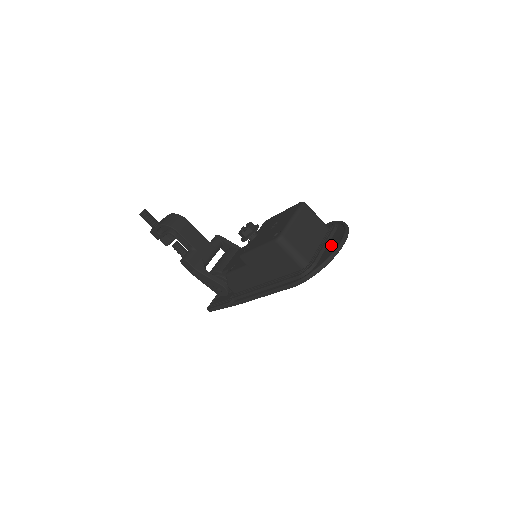
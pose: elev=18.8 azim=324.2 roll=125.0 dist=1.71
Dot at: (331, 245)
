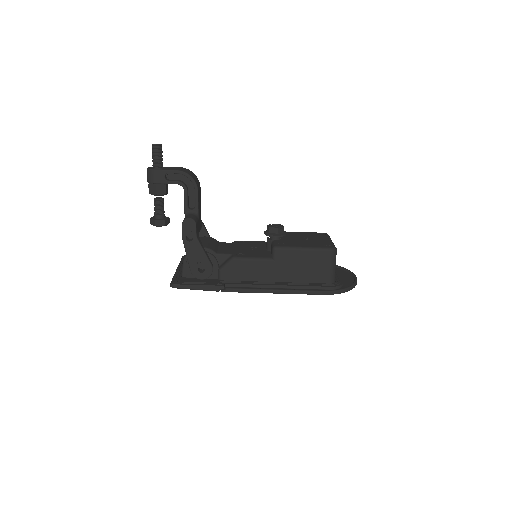
Dot at: (342, 277)
